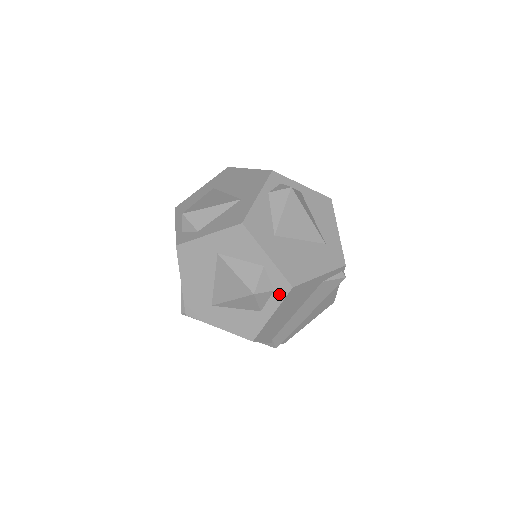
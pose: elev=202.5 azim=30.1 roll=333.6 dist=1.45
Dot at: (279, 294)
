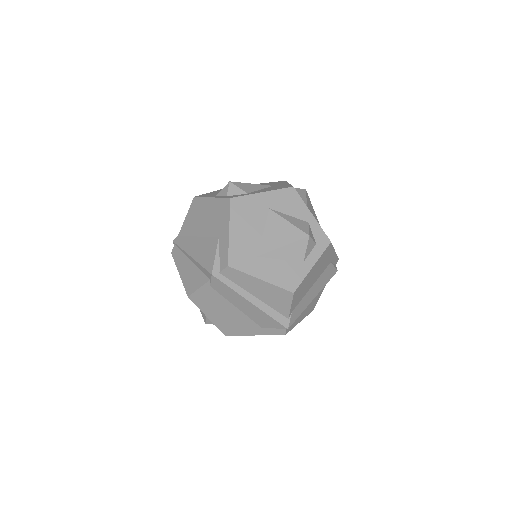
Dot at: (320, 247)
